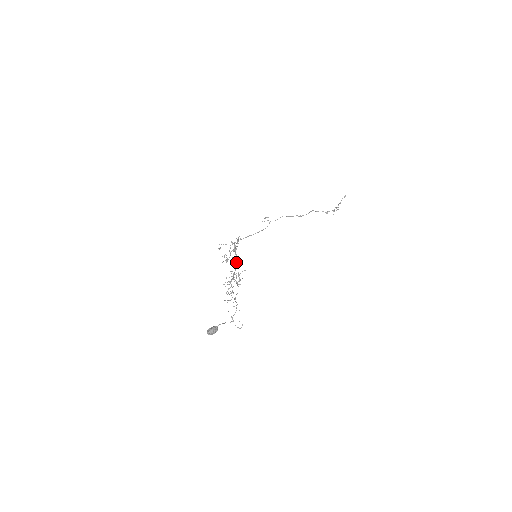
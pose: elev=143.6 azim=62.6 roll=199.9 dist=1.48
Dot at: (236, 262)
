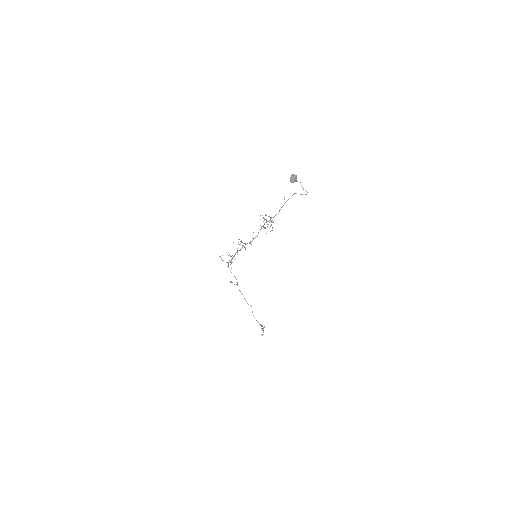
Dot at: (249, 242)
